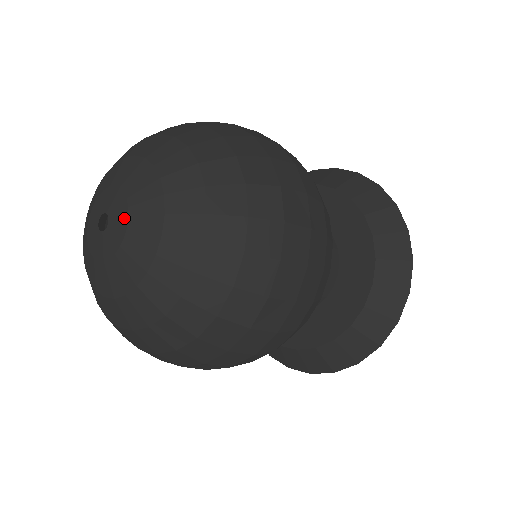
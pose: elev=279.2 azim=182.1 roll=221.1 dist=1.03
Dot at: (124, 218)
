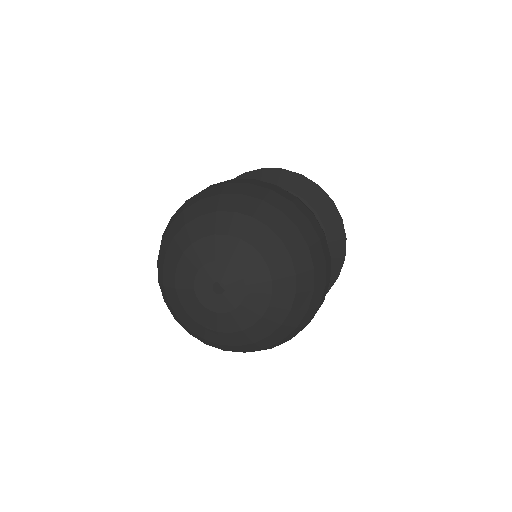
Dot at: (241, 292)
